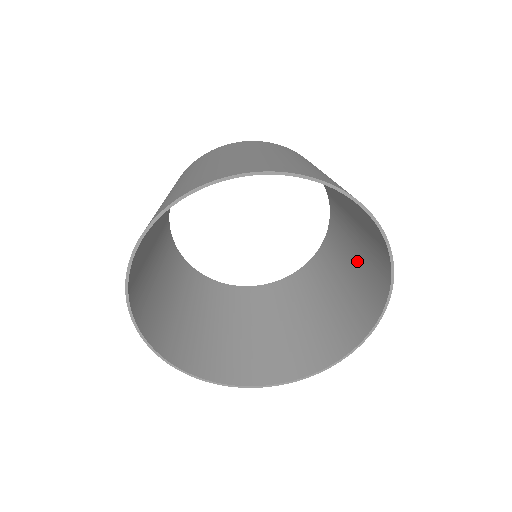
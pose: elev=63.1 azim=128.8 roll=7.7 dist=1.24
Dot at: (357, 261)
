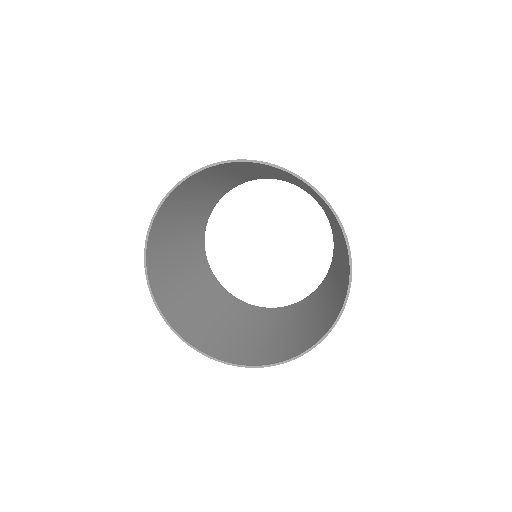
Dot at: (299, 327)
